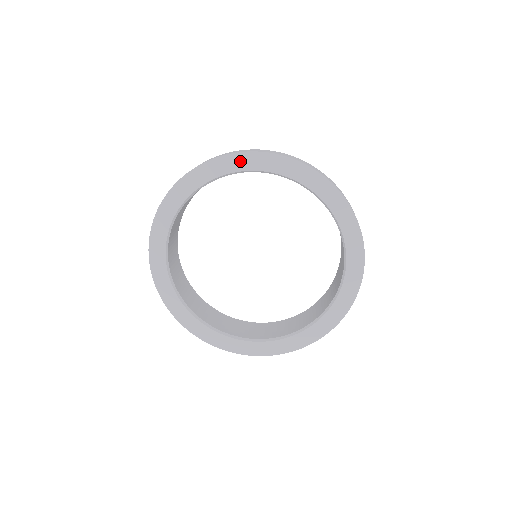
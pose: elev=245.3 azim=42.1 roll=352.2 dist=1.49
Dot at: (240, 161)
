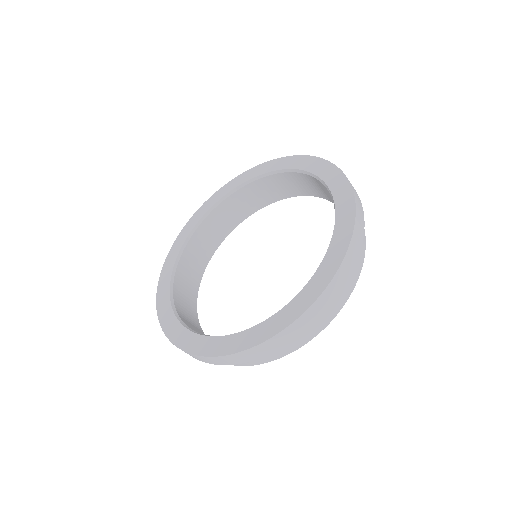
Dot at: (259, 170)
